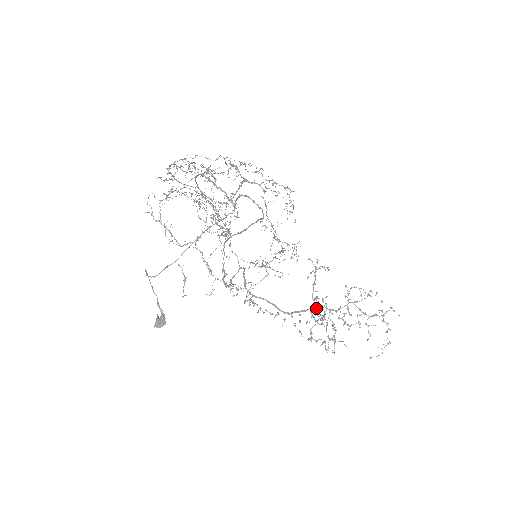
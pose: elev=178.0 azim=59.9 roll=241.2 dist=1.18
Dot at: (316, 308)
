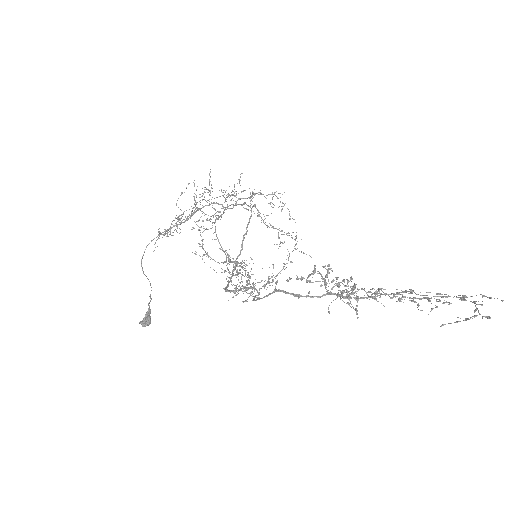
Dot at: (333, 286)
